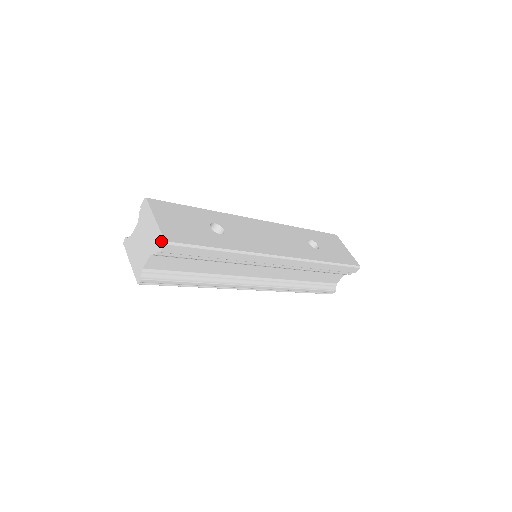
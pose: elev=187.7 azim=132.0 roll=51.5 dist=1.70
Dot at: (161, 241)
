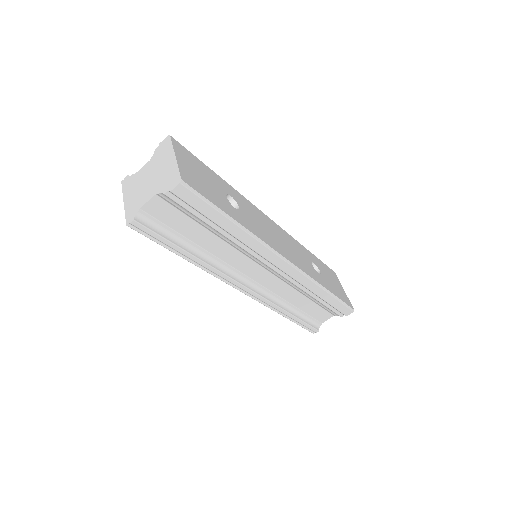
Dot at: (176, 179)
